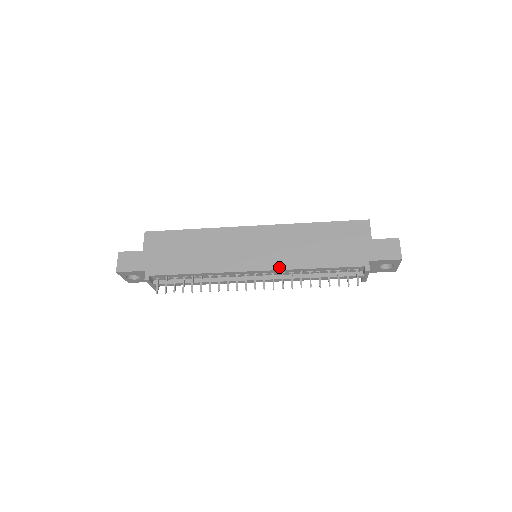
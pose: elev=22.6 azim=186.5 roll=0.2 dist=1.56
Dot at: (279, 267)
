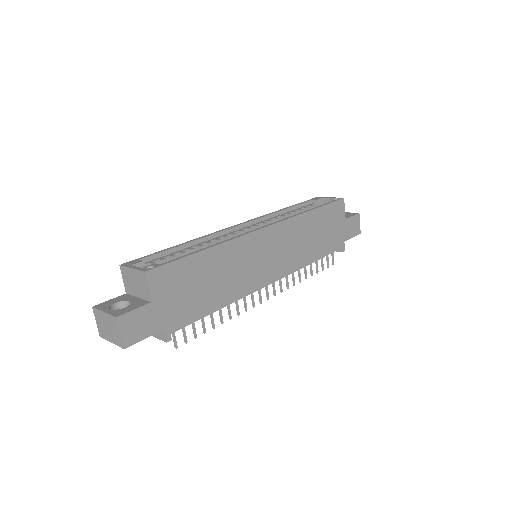
Dot at: (290, 271)
